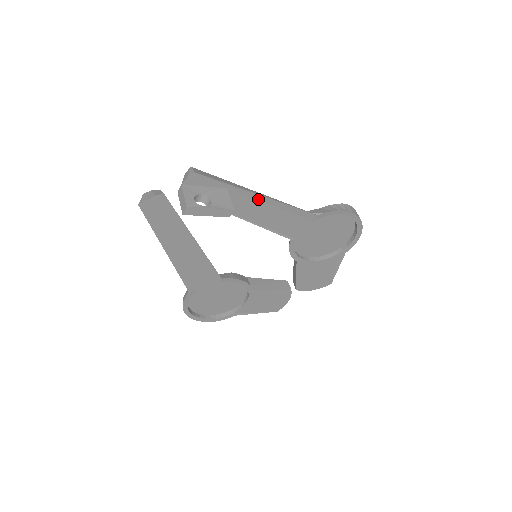
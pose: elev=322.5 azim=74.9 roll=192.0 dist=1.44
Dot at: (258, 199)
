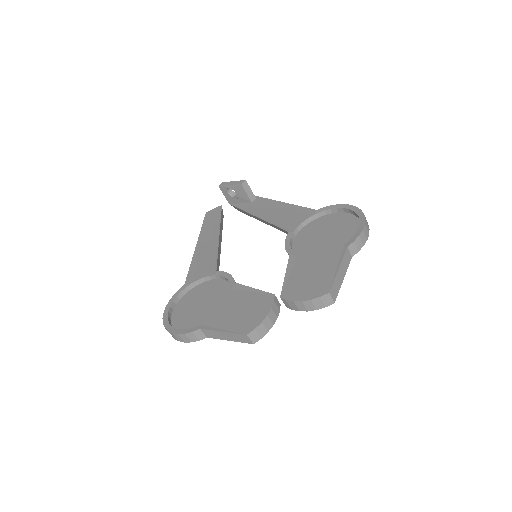
Dot at: (273, 203)
